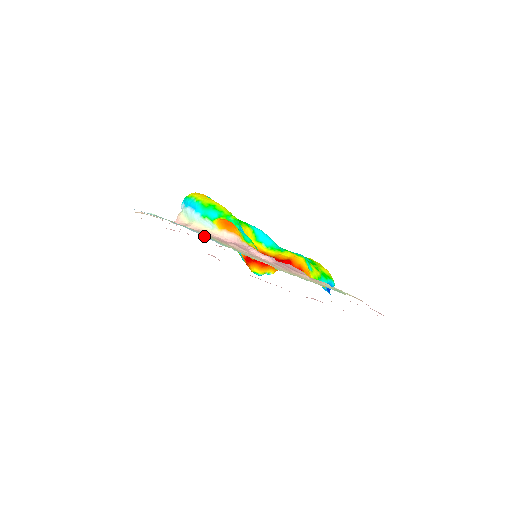
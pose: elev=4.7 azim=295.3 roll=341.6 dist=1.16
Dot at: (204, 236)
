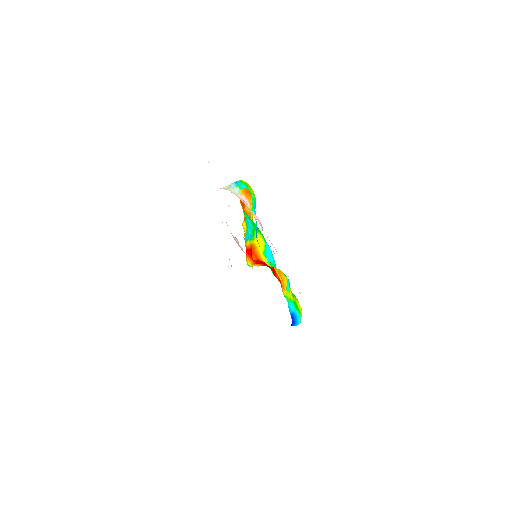
Dot at: occluded
